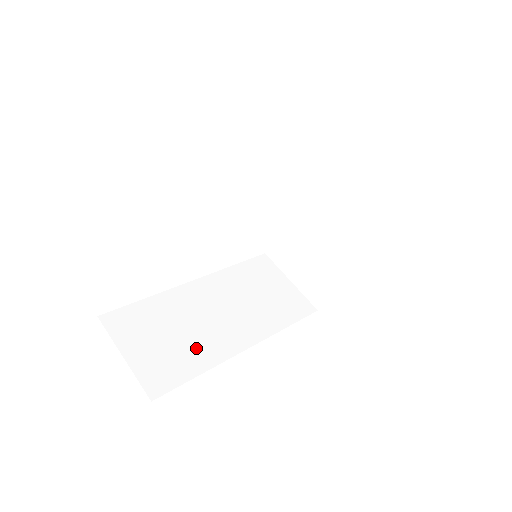
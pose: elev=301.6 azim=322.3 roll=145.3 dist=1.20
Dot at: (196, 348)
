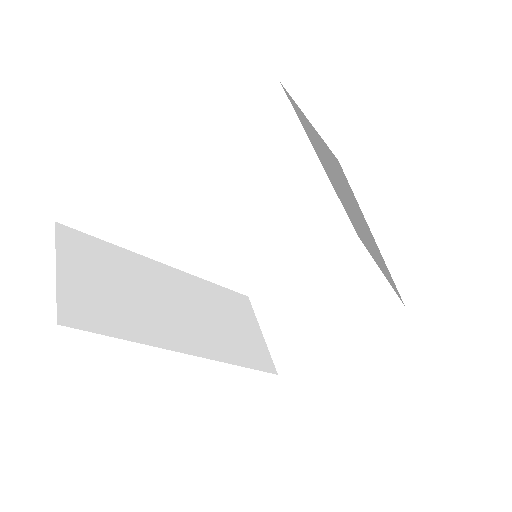
Dot at: (138, 316)
